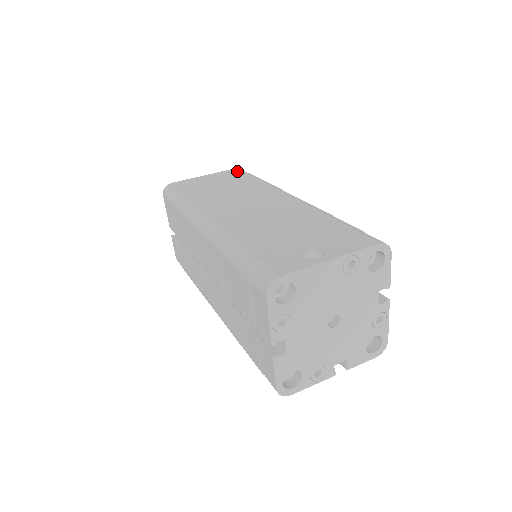
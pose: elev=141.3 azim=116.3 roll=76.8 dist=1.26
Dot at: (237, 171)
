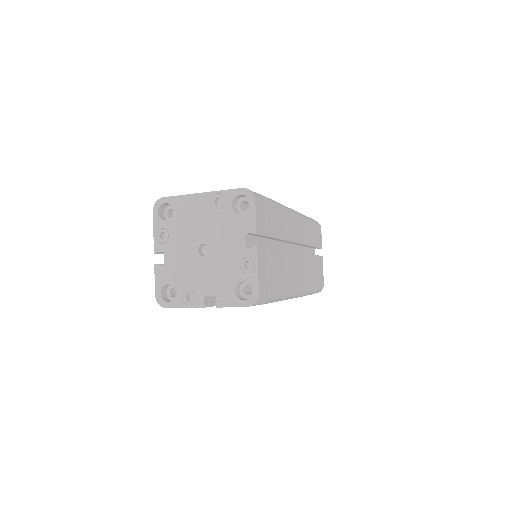
Dot at: occluded
